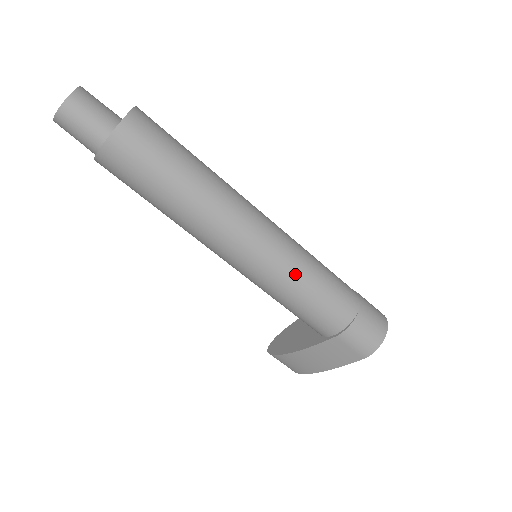
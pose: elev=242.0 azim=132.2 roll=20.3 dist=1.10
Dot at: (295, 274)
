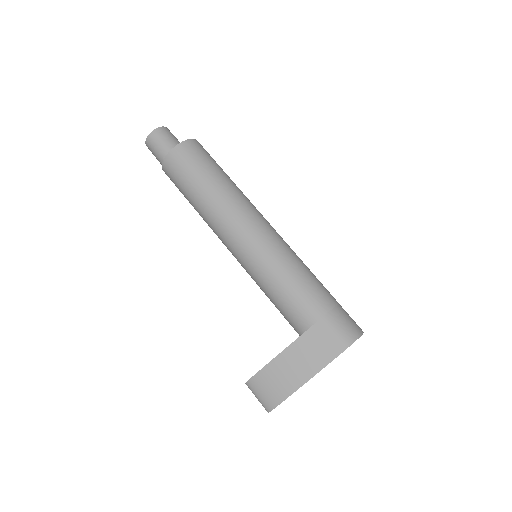
Dot at: (289, 256)
